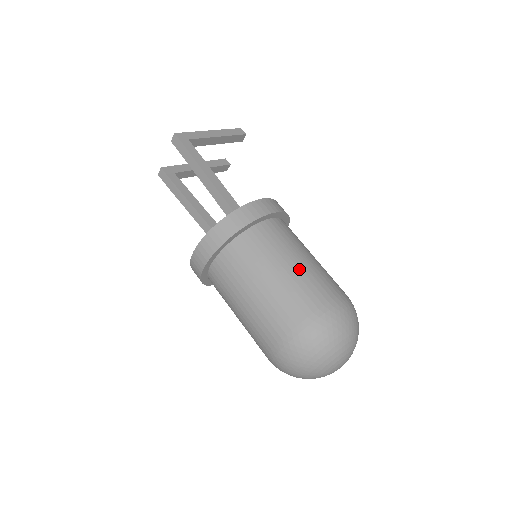
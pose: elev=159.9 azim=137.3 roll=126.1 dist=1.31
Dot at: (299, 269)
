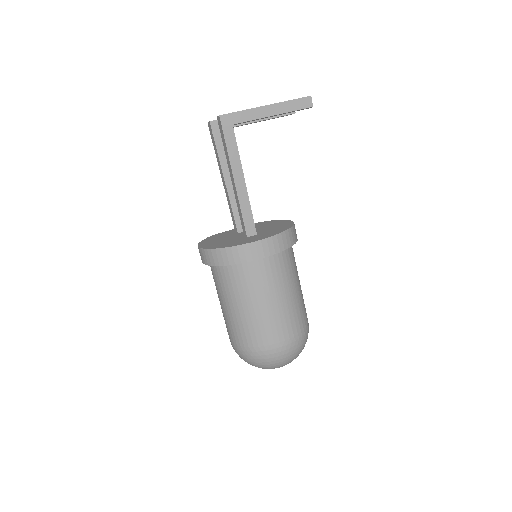
Dot at: (265, 311)
